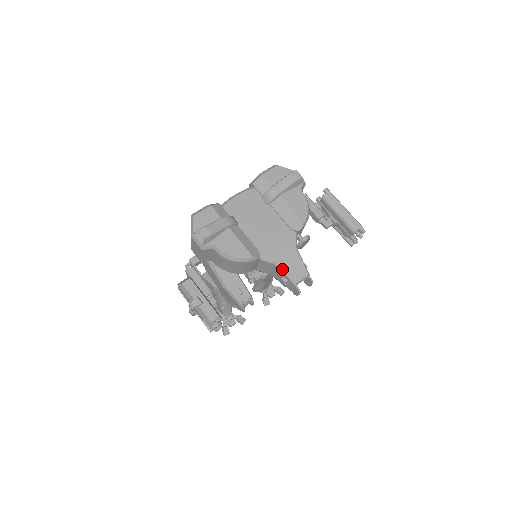
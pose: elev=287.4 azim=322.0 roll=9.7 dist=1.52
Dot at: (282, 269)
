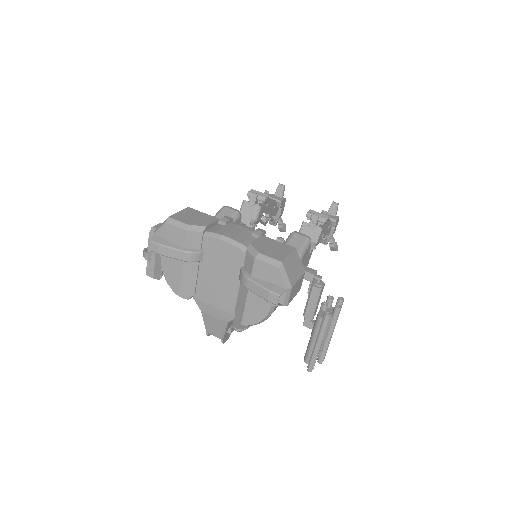
Dot at: (203, 318)
